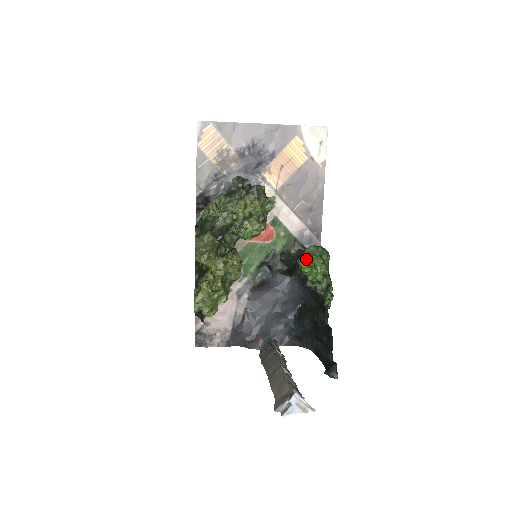
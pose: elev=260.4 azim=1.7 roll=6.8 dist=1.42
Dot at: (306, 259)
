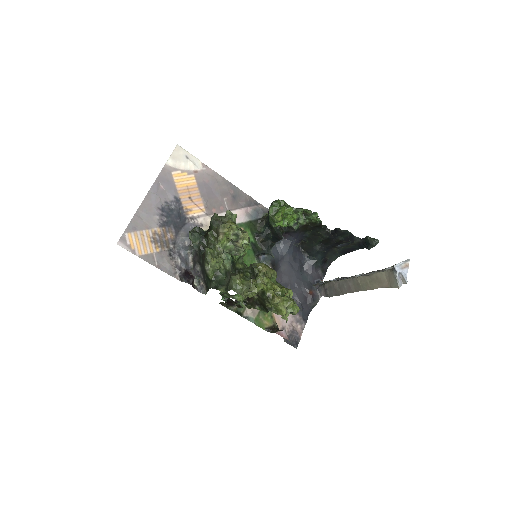
Dot at: (279, 218)
